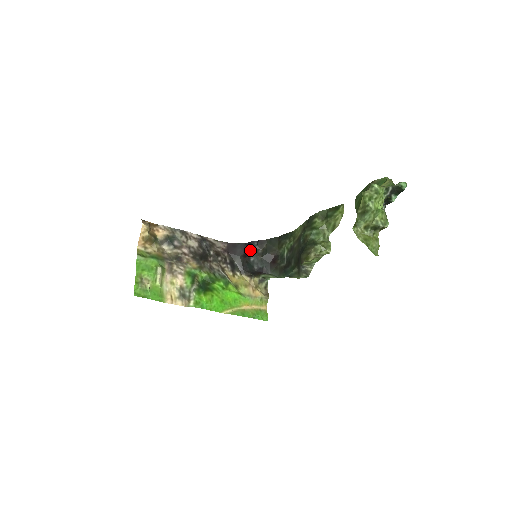
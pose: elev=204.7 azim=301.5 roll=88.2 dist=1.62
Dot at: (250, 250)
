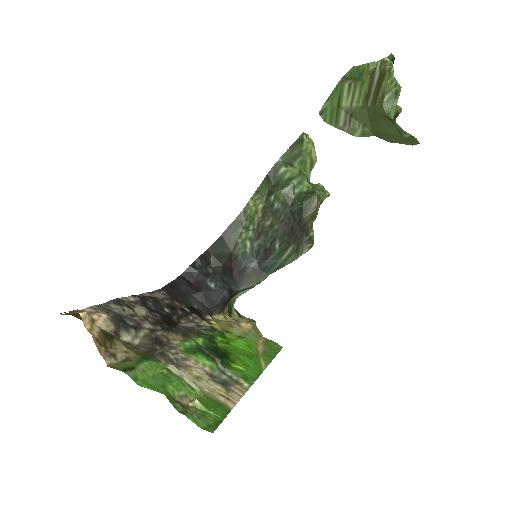
Dot at: (198, 277)
